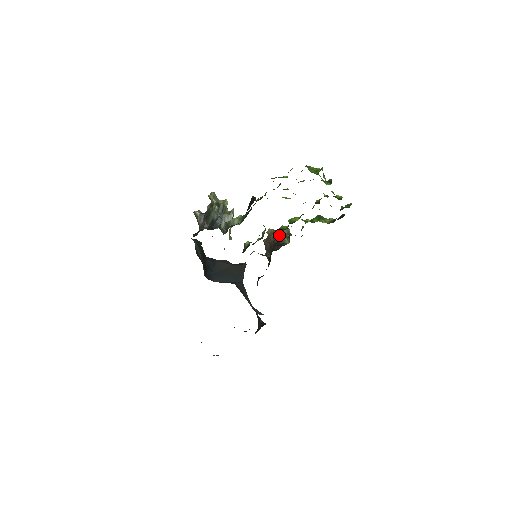
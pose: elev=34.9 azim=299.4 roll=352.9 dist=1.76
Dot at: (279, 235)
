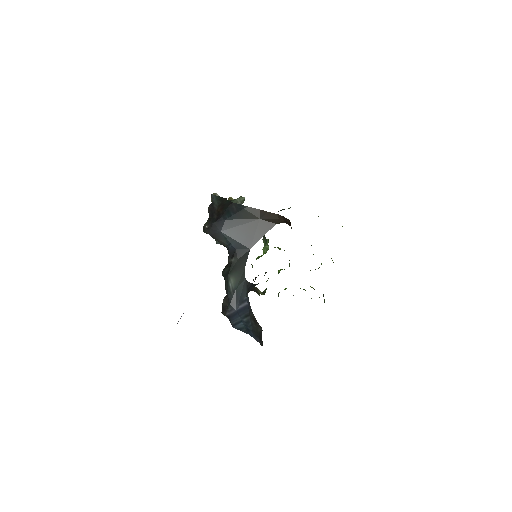
Dot at: occluded
